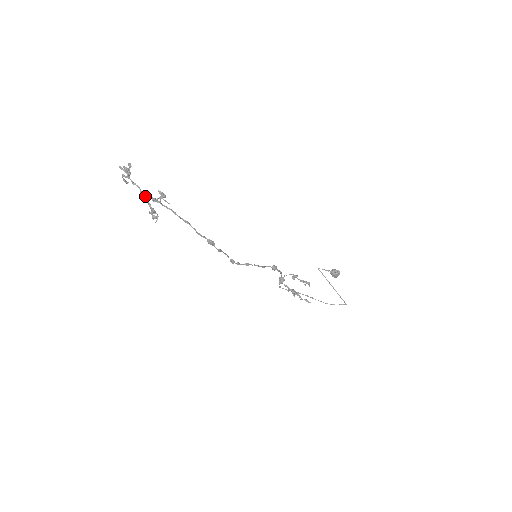
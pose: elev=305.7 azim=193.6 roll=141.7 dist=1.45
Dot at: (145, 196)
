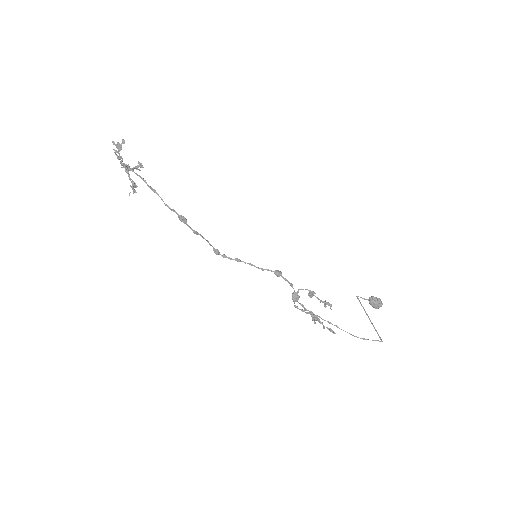
Dot at: (124, 166)
